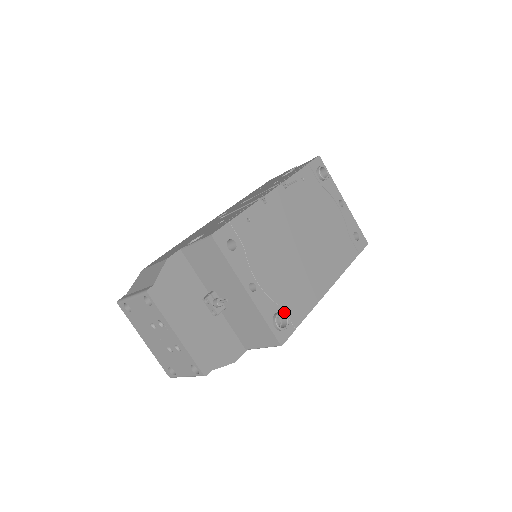
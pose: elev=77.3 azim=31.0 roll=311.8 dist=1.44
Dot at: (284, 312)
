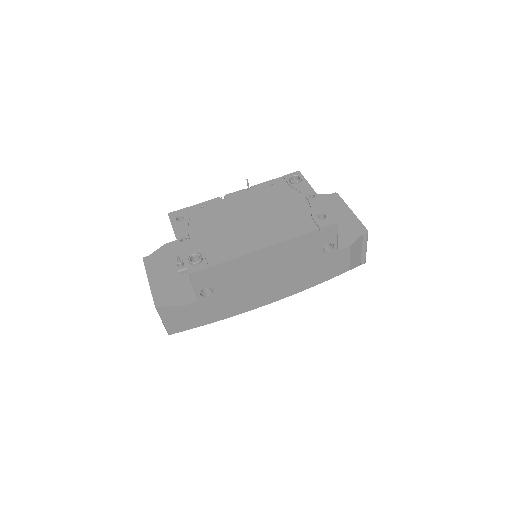
Dot at: (204, 256)
